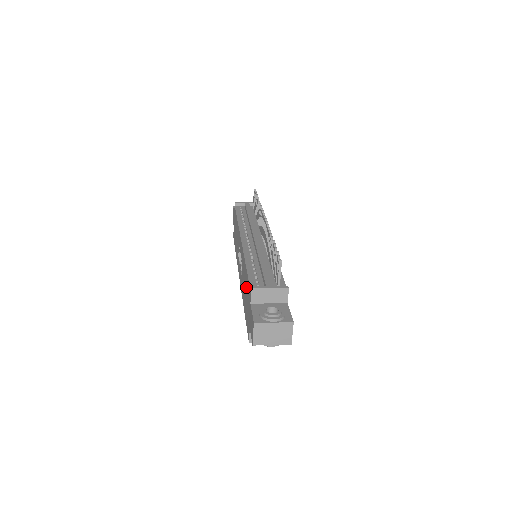
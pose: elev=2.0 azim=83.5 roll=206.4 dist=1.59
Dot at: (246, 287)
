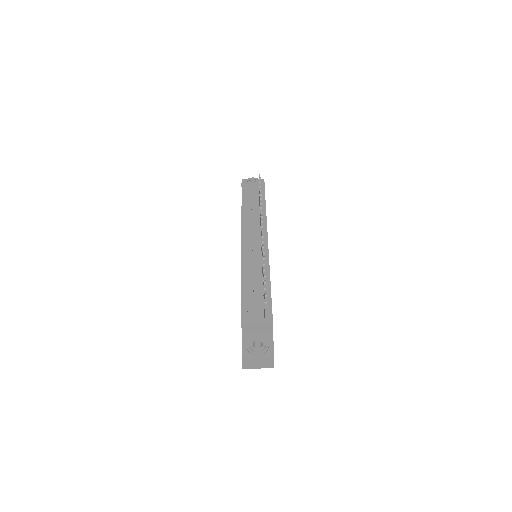
Dot at: occluded
